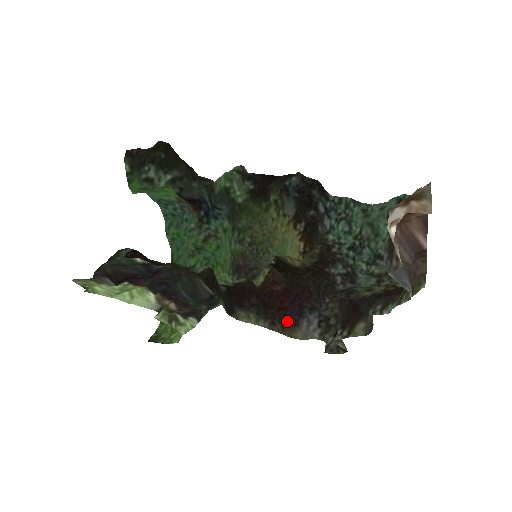
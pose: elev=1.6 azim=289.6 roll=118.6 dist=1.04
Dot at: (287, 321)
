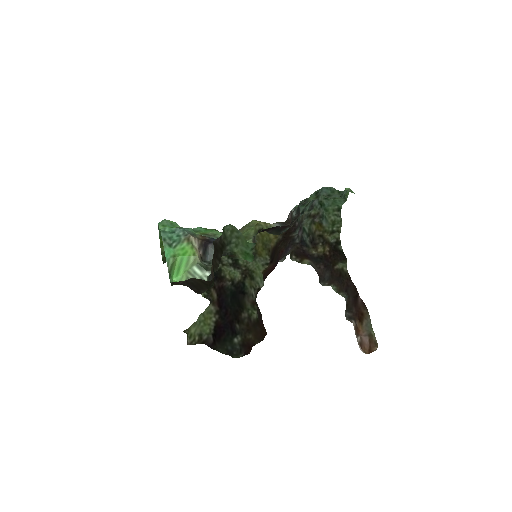
Dot at: occluded
